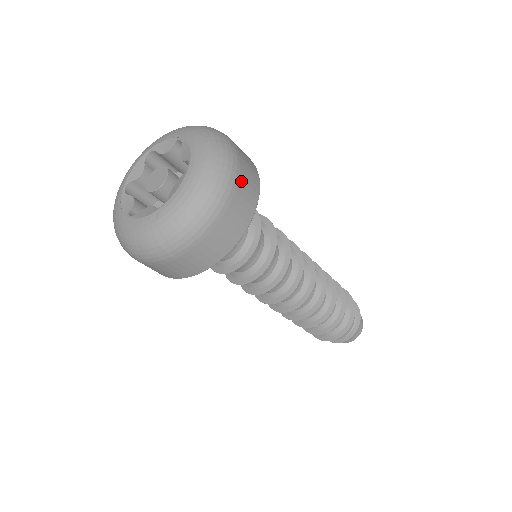
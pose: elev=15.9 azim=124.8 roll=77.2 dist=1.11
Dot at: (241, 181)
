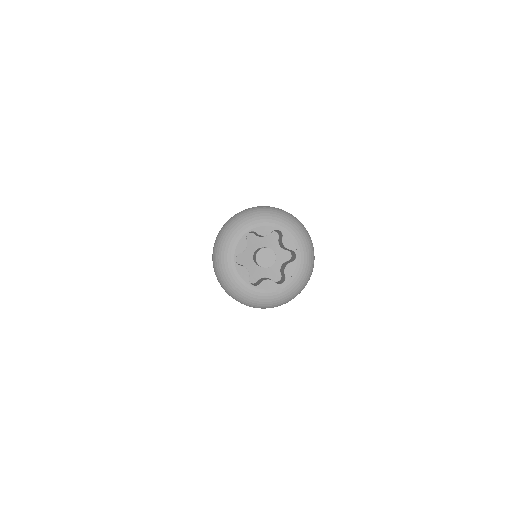
Dot at: occluded
